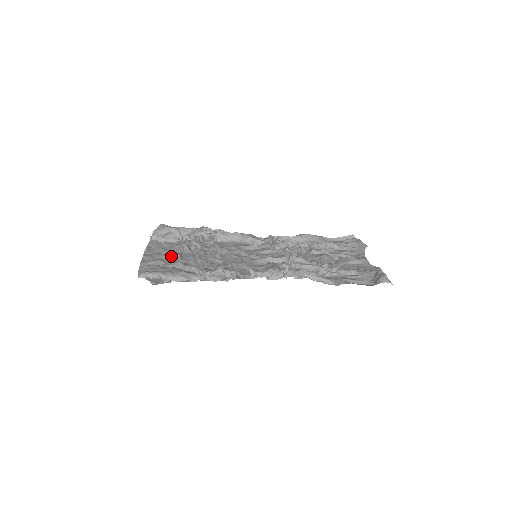
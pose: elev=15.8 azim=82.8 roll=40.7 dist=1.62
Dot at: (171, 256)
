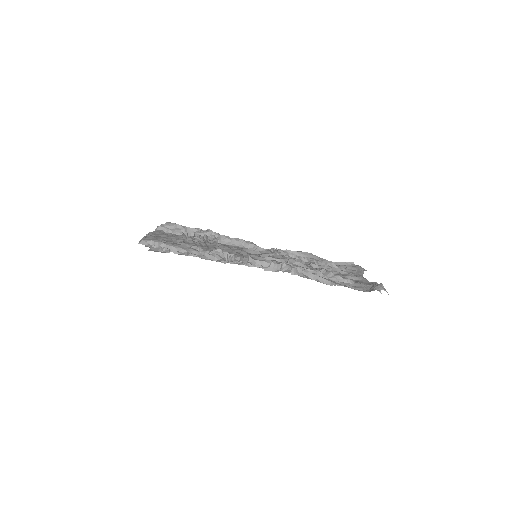
Dot at: (174, 240)
